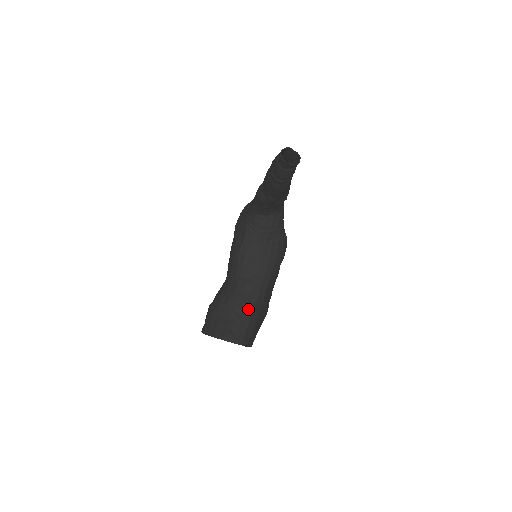
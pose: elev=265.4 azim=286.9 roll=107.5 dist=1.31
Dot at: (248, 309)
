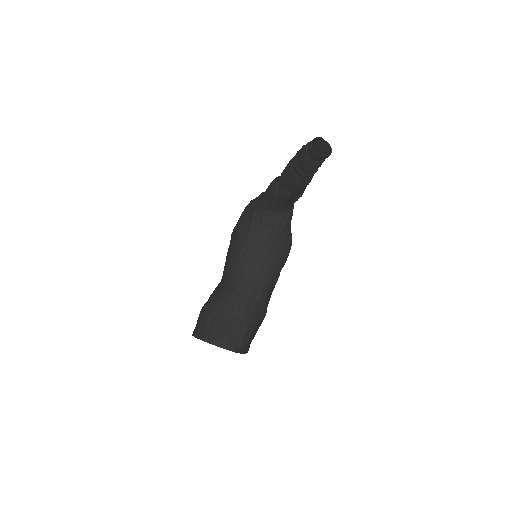
Dot at: (248, 312)
